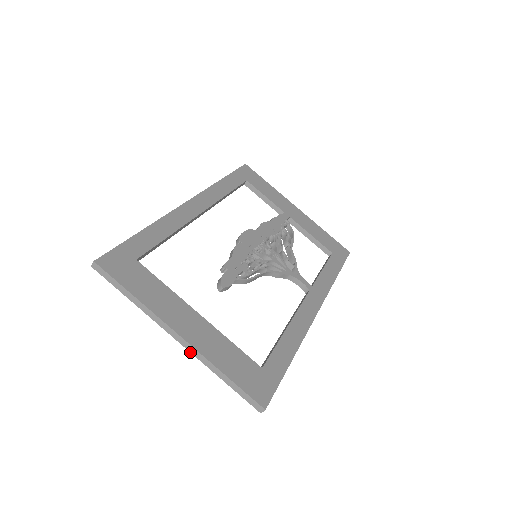
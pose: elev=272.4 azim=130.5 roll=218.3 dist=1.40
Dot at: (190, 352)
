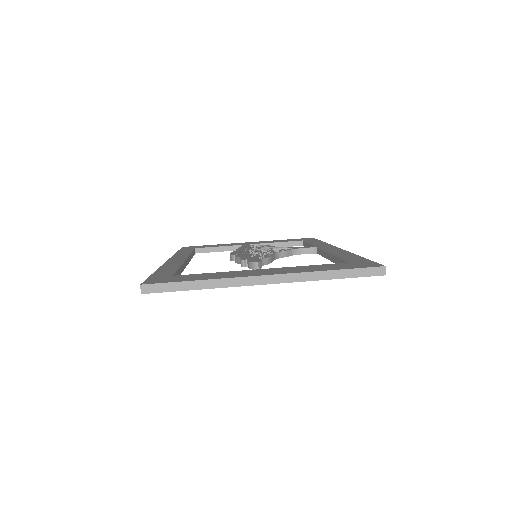
Dot at: occluded
